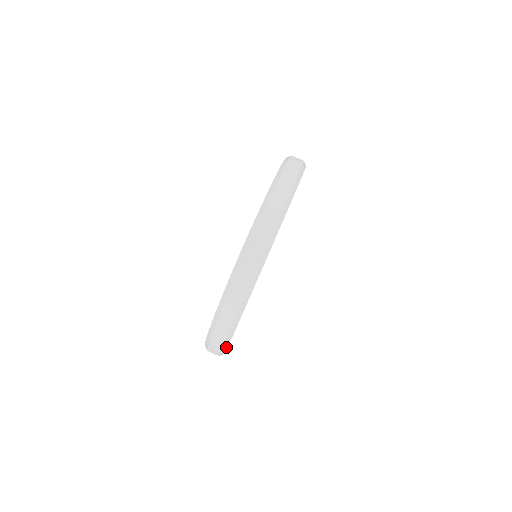
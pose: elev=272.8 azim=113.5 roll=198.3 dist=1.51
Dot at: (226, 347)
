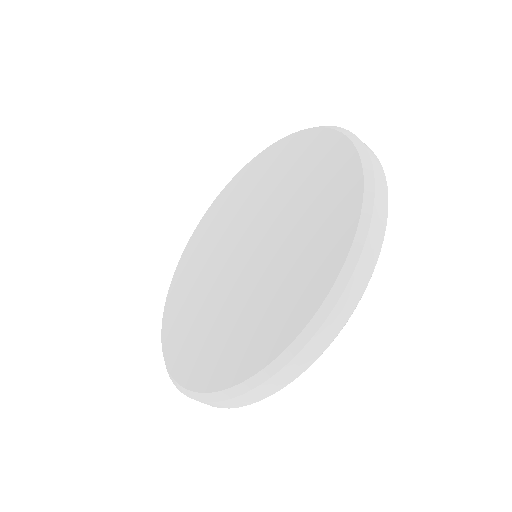
Dot at: occluded
